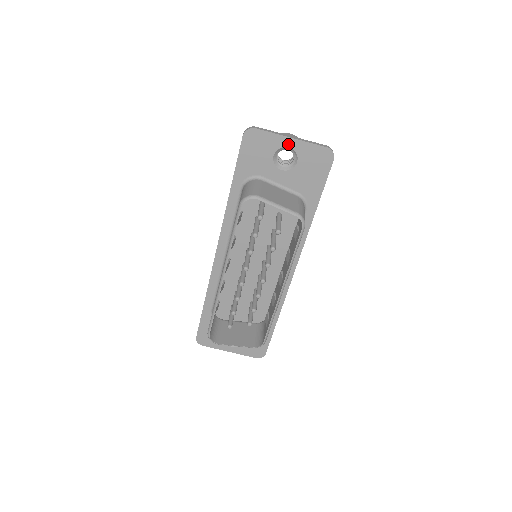
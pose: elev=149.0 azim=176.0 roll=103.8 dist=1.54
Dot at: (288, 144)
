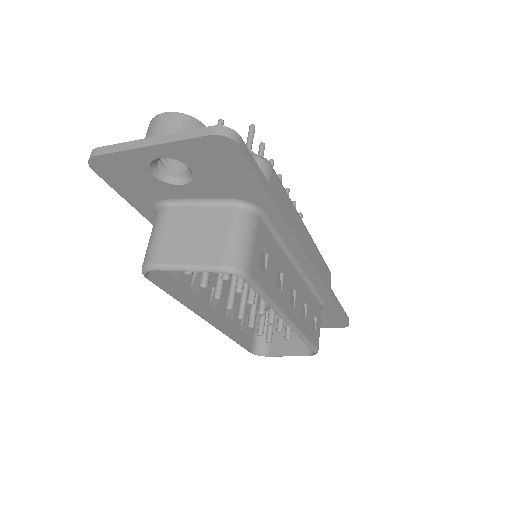
Dot at: (154, 155)
